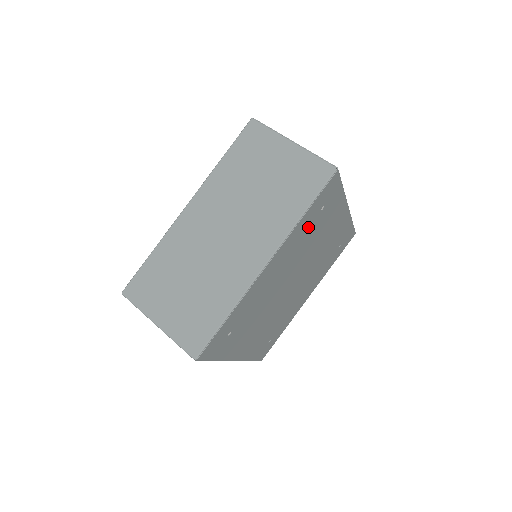
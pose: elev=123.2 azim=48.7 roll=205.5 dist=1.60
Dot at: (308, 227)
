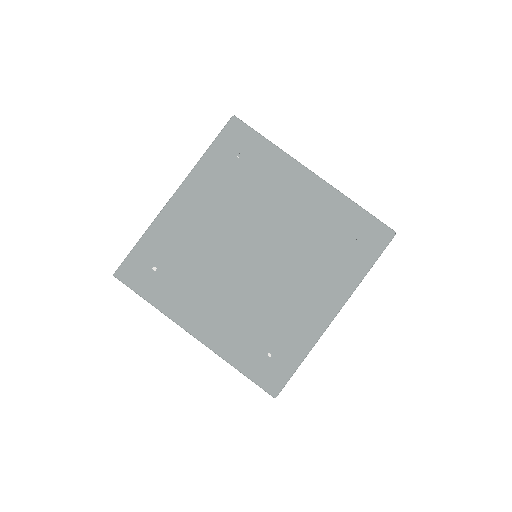
Dot at: (227, 173)
